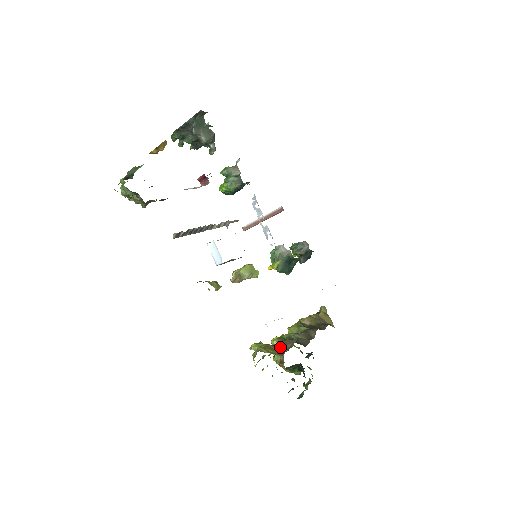
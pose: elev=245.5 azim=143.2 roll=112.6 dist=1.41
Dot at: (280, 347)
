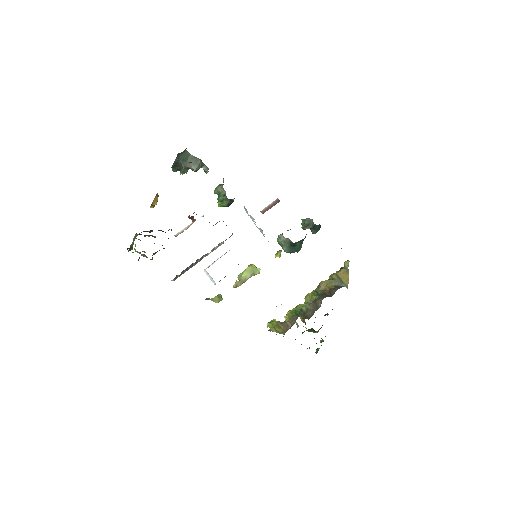
Dot at: (287, 324)
